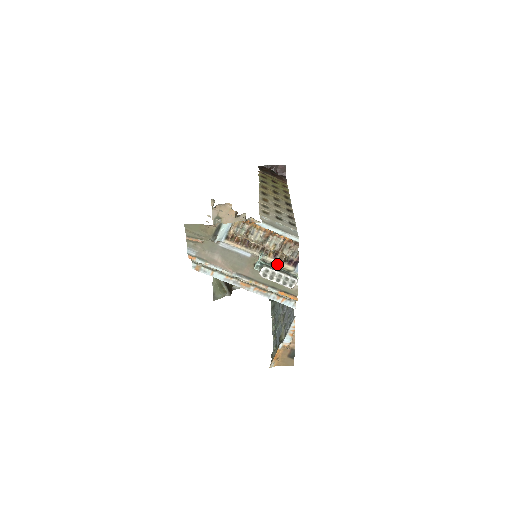
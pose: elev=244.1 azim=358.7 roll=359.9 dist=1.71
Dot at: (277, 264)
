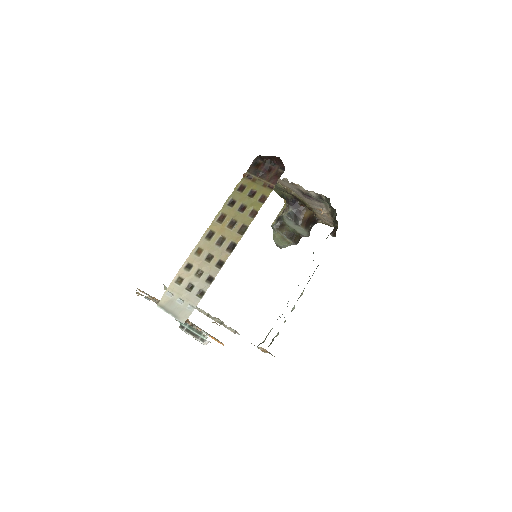
Dot at: occluded
